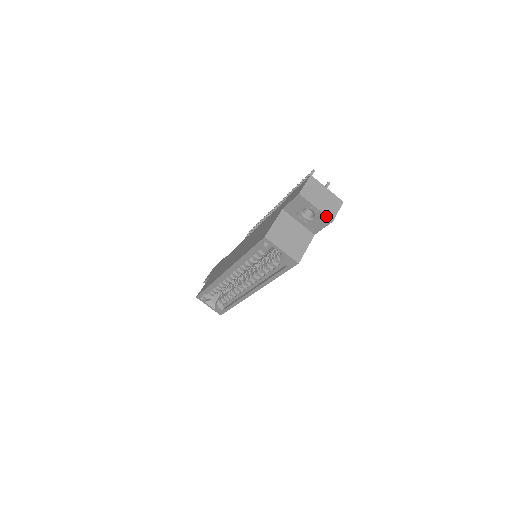
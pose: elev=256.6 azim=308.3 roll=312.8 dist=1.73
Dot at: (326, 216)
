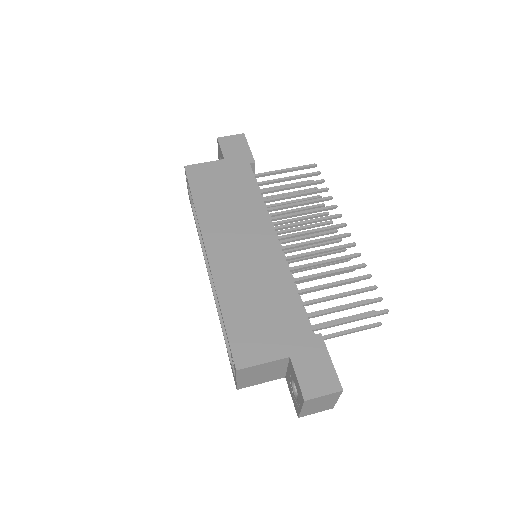
Dot at: (299, 414)
